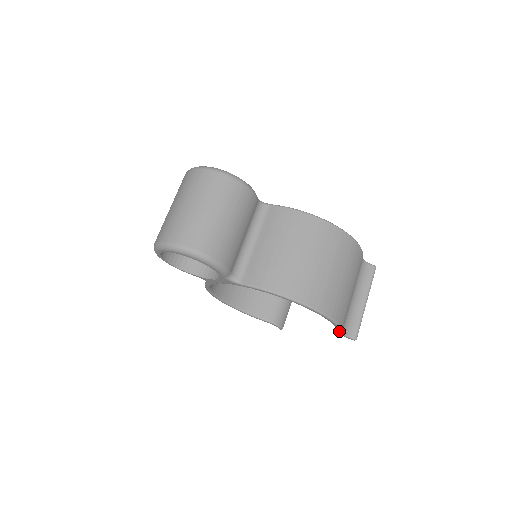
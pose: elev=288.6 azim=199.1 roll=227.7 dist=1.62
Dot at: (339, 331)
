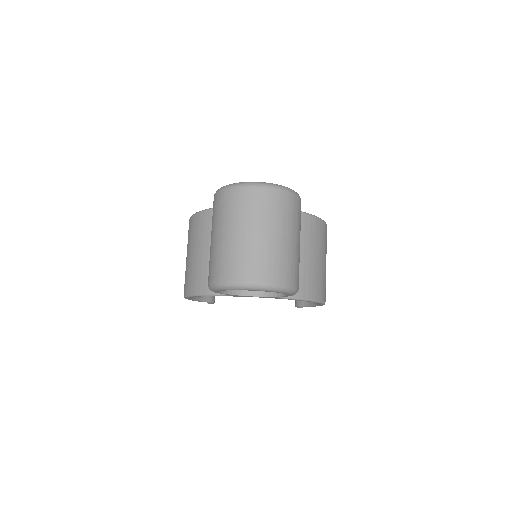
Dot at: occluded
